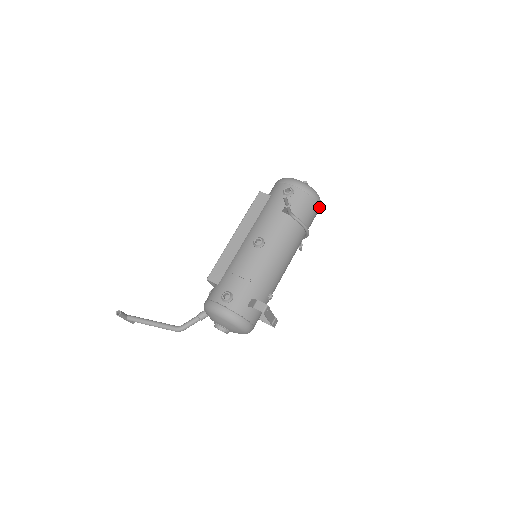
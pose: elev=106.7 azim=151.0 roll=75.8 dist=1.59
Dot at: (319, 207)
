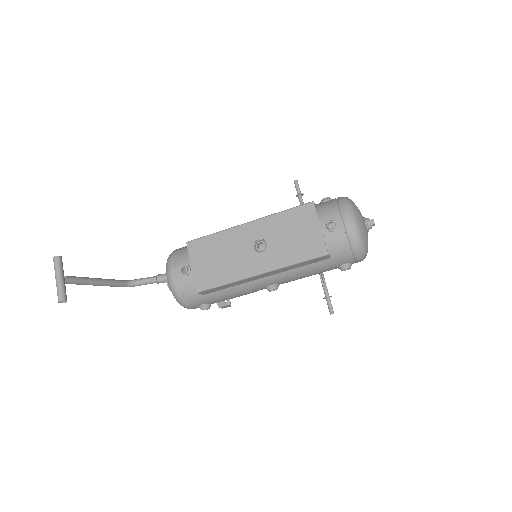
Dot at: occluded
